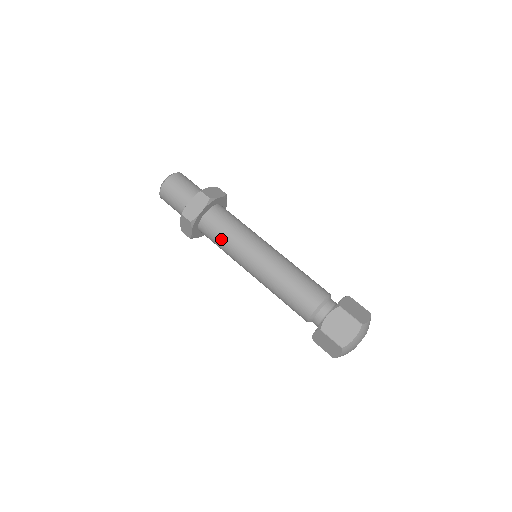
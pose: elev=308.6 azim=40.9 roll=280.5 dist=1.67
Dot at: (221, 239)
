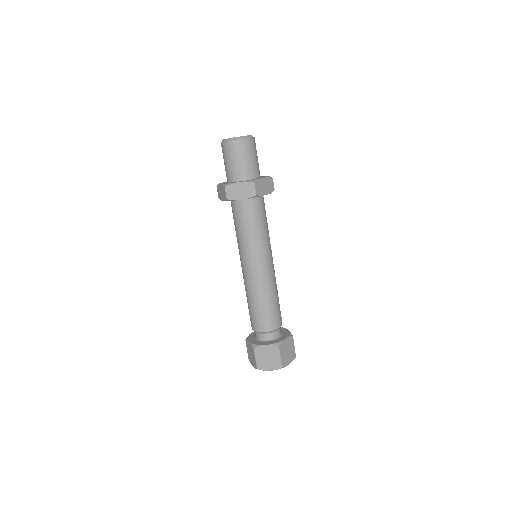
Dot at: (240, 228)
